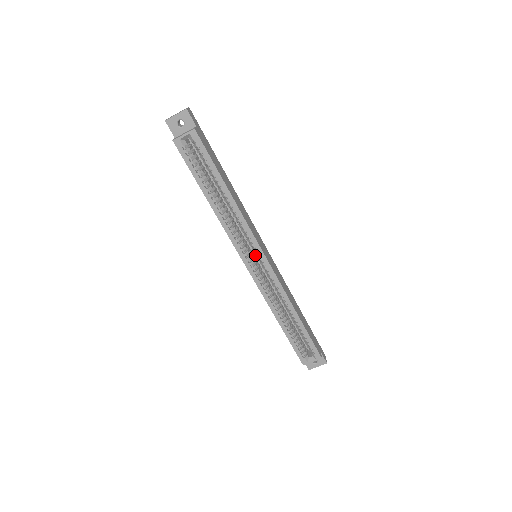
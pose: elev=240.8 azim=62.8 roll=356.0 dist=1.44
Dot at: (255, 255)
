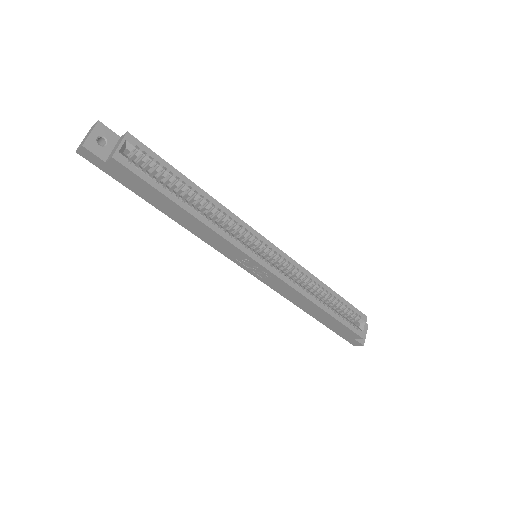
Dot at: (260, 249)
